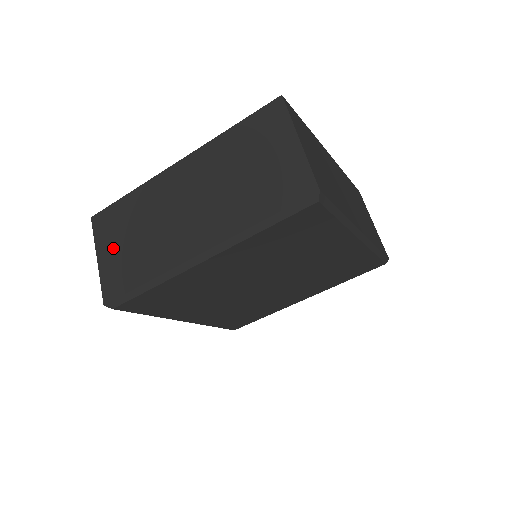
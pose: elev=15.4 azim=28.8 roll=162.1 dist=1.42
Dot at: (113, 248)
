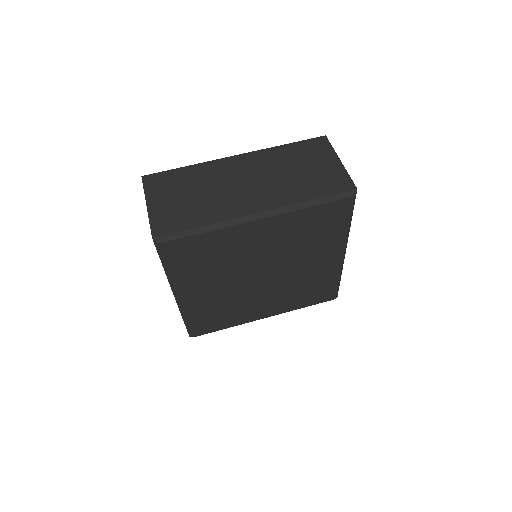
Dot at: (166, 199)
